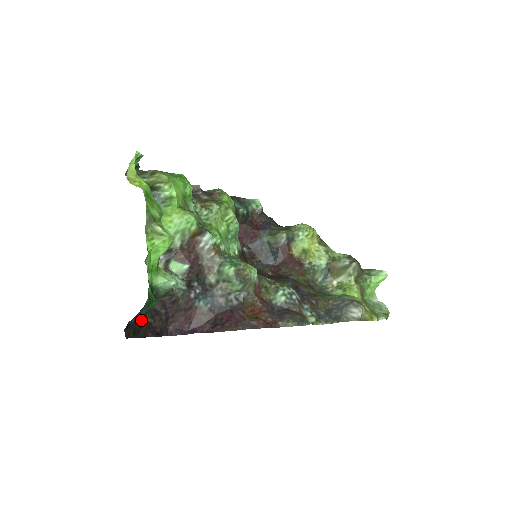
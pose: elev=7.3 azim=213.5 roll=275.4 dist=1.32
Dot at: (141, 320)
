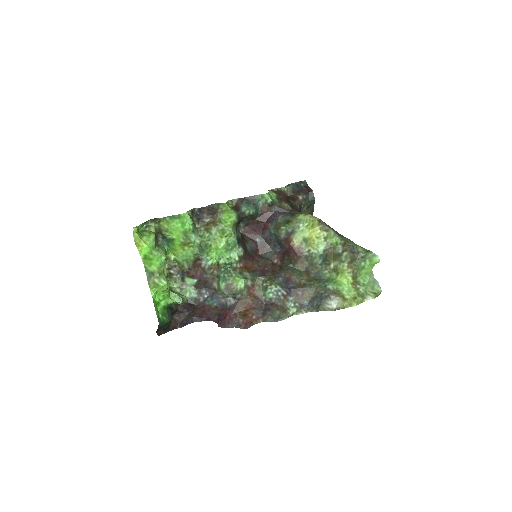
Dot at: (169, 321)
